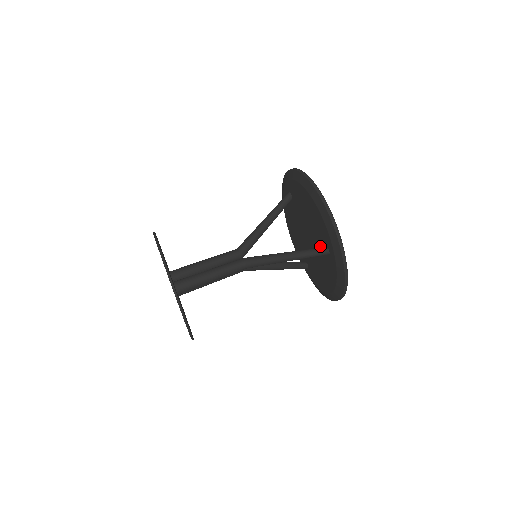
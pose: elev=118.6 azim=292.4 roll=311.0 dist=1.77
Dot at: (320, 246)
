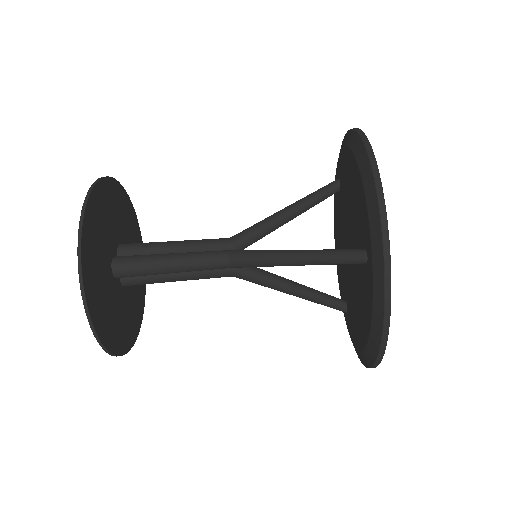
Dot at: (347, 288)
